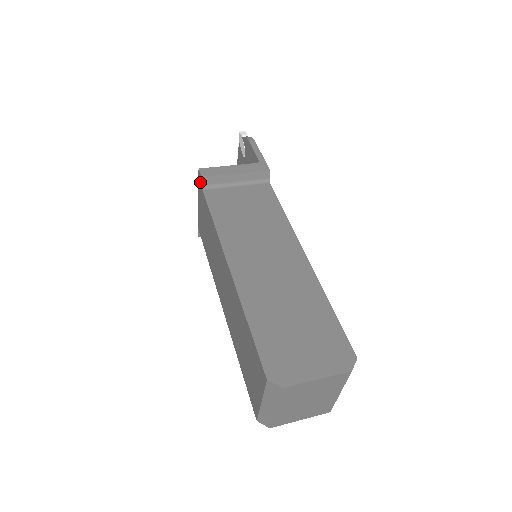
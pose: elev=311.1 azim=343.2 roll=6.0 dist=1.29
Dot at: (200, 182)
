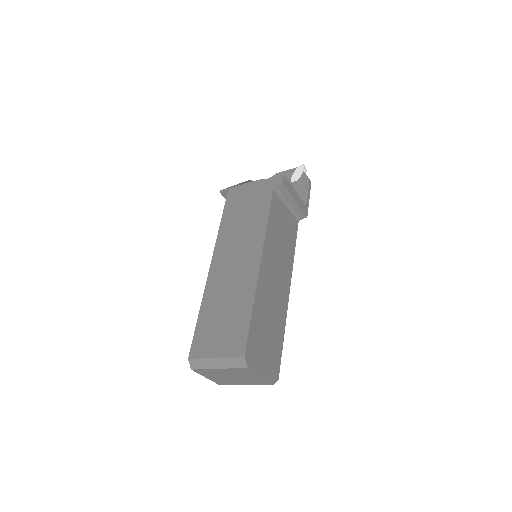
Dot at: (276, 182)
